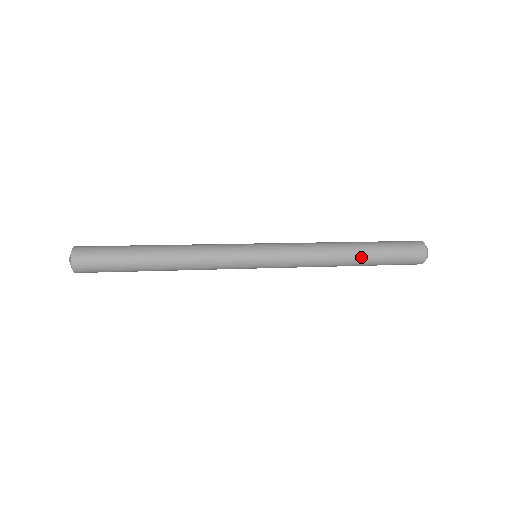
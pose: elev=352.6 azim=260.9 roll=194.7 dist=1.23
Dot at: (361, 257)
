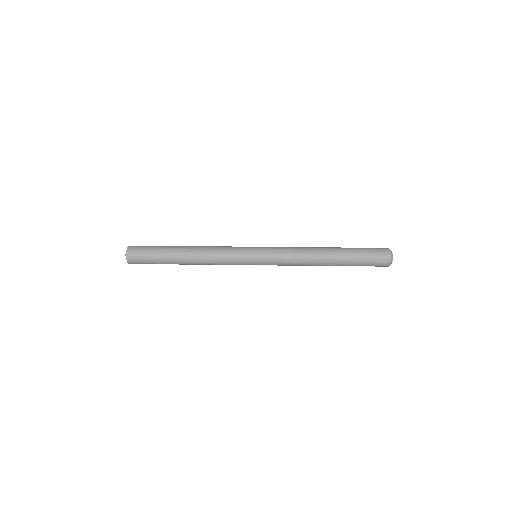
Dot at: (335, 265)
